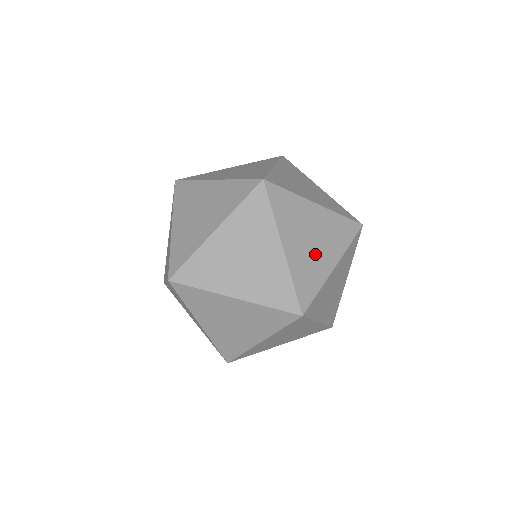
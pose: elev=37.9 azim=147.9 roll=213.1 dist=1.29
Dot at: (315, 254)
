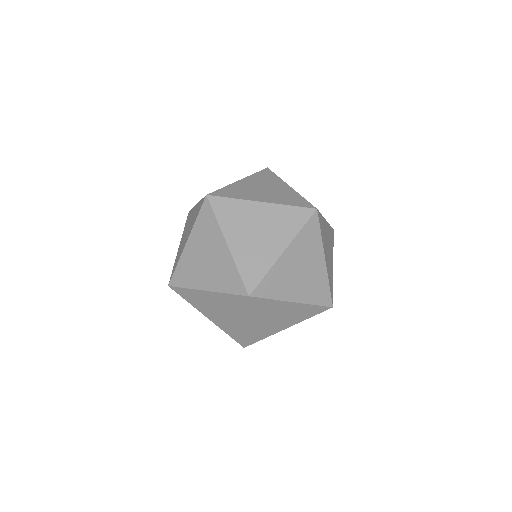
Dot at: (275, 191)
